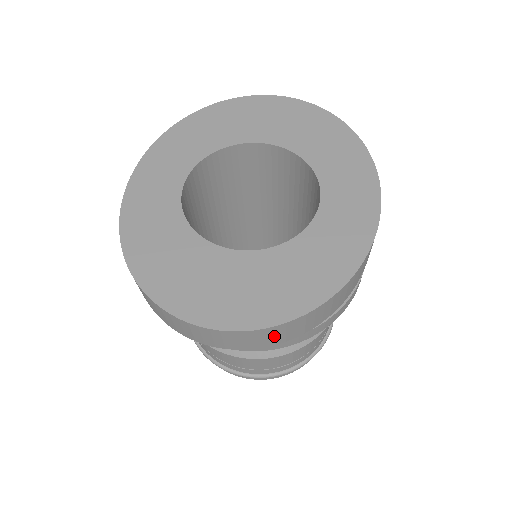
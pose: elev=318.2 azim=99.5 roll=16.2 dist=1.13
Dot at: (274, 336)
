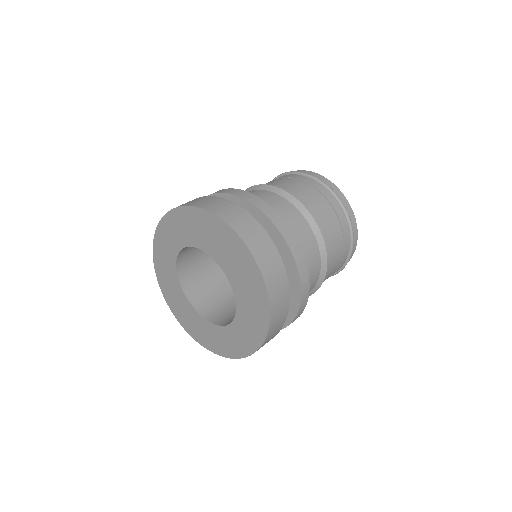
Dot at: occluded
